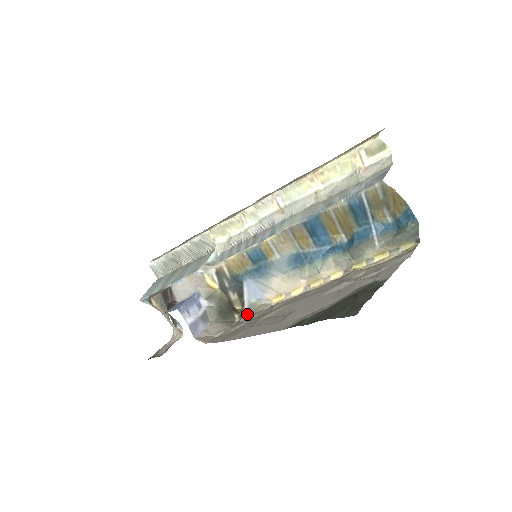
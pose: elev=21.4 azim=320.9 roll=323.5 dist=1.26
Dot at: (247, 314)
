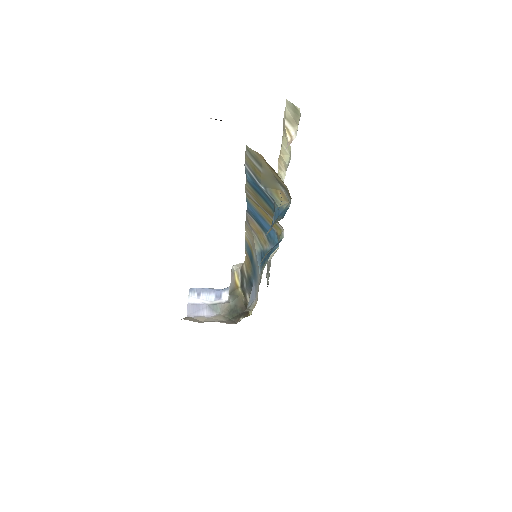
Dot at: occluded
